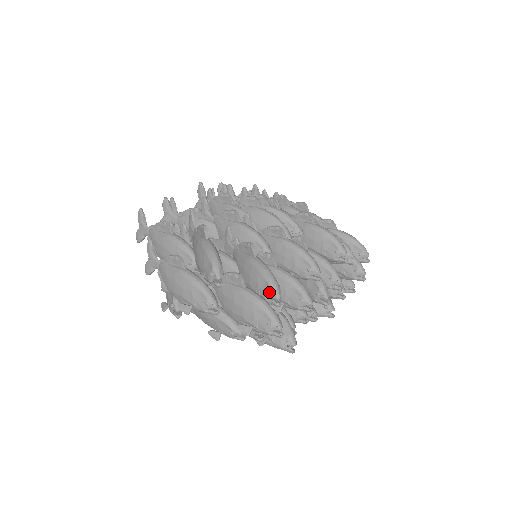
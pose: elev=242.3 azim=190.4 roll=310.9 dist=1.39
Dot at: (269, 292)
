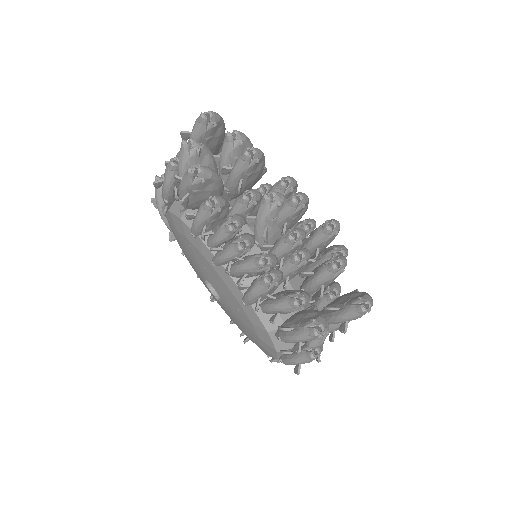
Dot at: occluded
